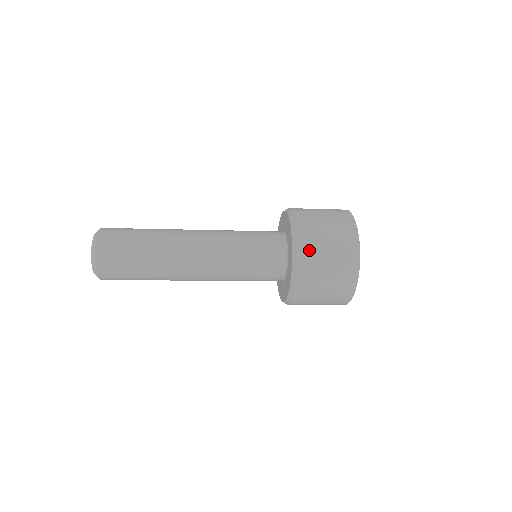
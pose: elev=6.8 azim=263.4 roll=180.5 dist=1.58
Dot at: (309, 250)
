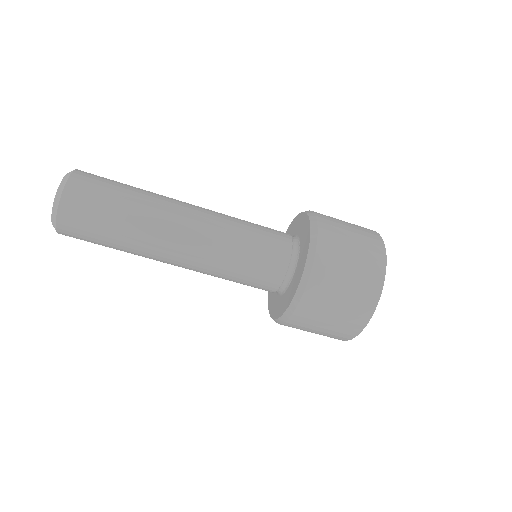
Dot at: (330, 238)
